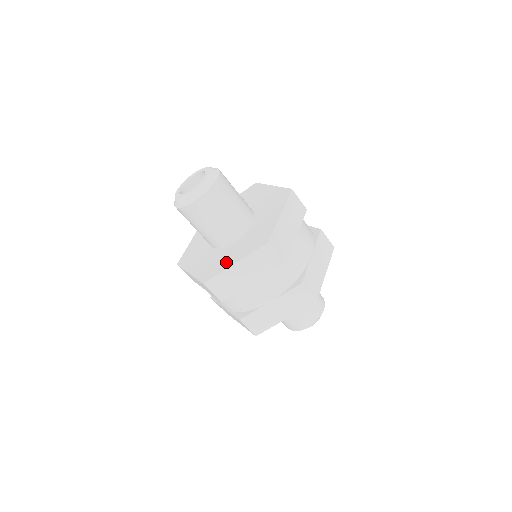
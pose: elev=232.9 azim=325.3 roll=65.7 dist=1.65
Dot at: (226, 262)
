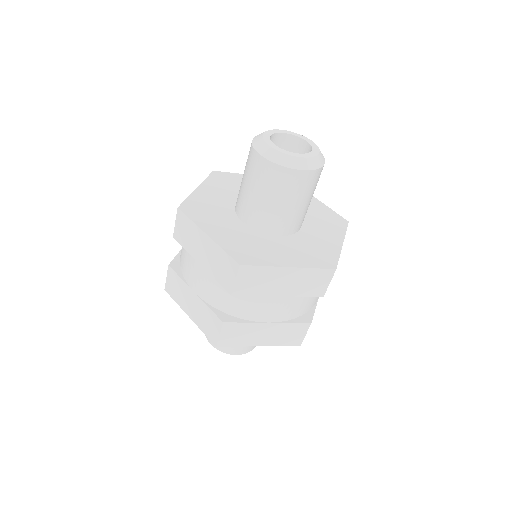
Dot at: (275, 257)
